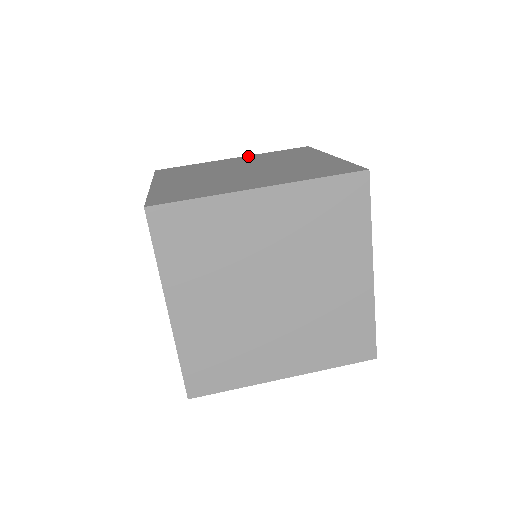
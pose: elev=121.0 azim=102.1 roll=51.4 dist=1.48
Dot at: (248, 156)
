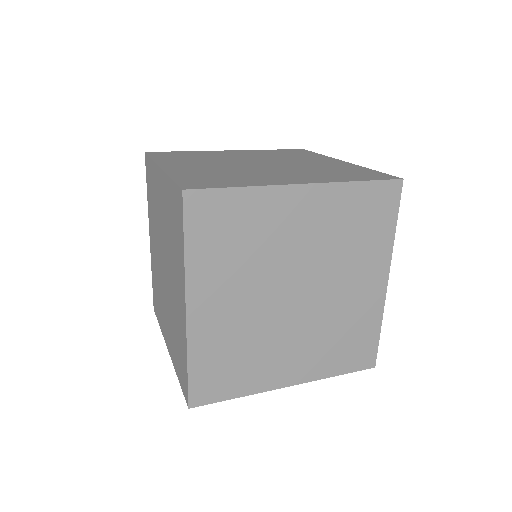
Dot at: (246, 150)
